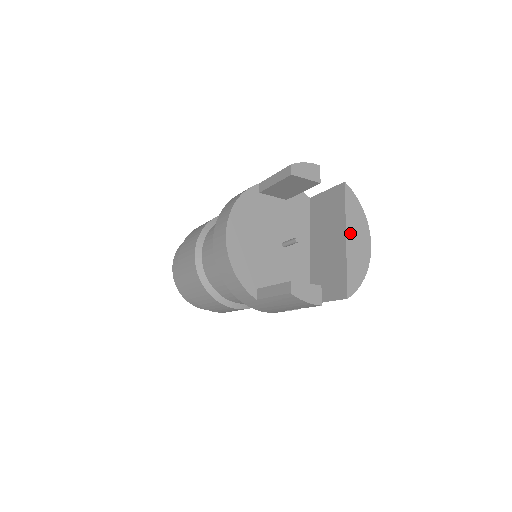
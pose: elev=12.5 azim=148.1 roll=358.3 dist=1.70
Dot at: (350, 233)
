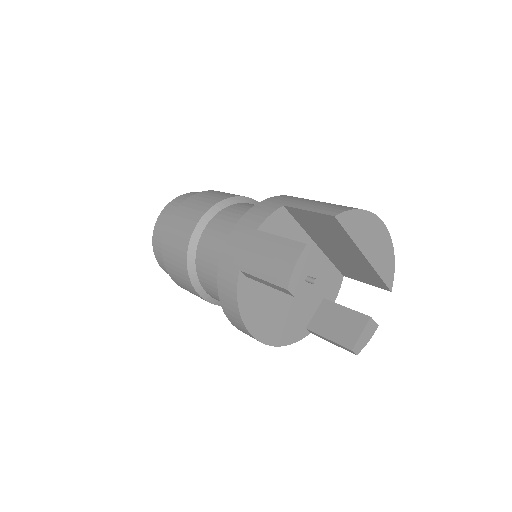
Dot at: (366, 248)
